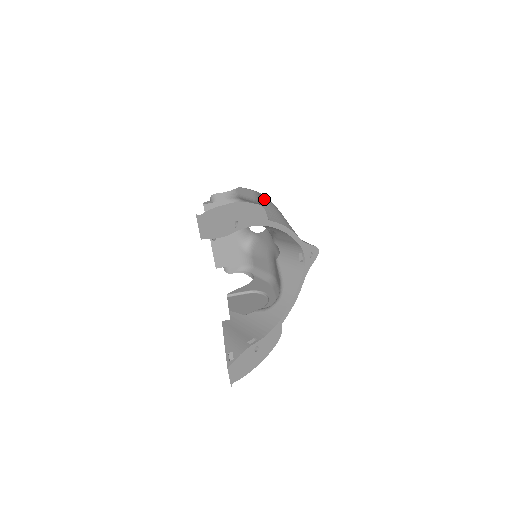
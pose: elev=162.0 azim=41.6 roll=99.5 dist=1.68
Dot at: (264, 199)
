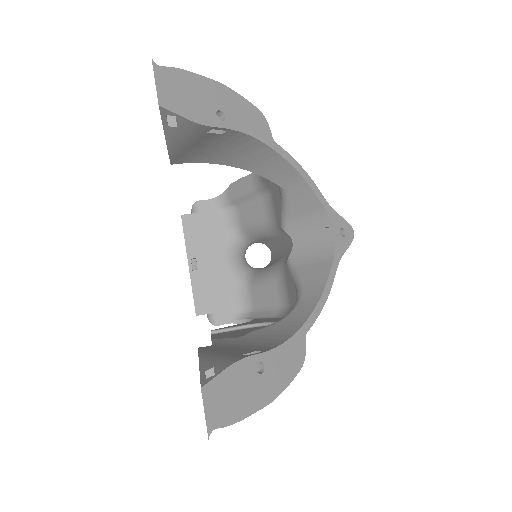
Dot at: occluded
